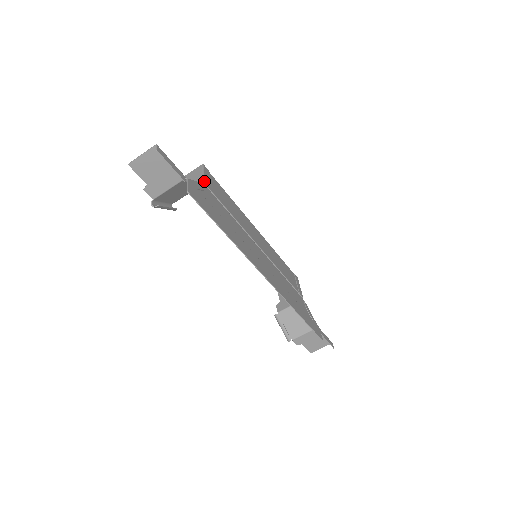
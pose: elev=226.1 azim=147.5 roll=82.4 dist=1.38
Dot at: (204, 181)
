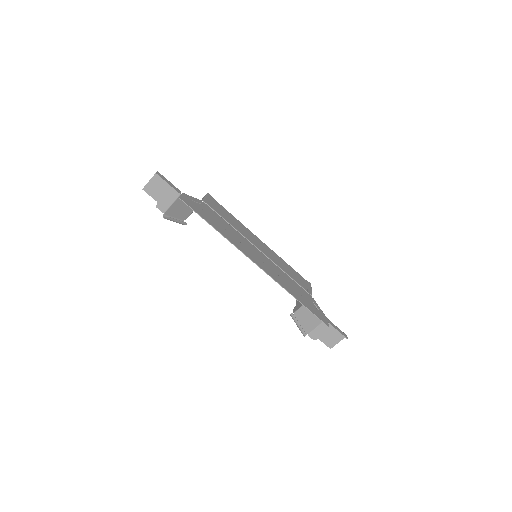
Dot at: (203, 200)
